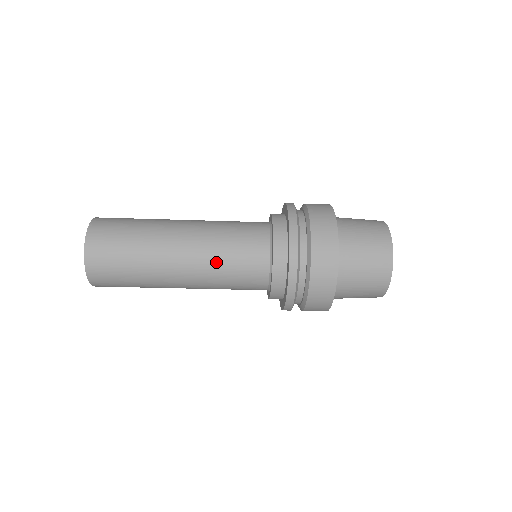
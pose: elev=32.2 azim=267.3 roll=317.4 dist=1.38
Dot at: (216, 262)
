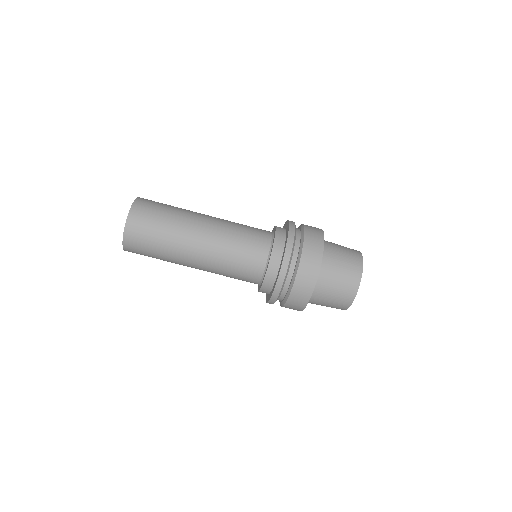
Dot at: (225, 252)
